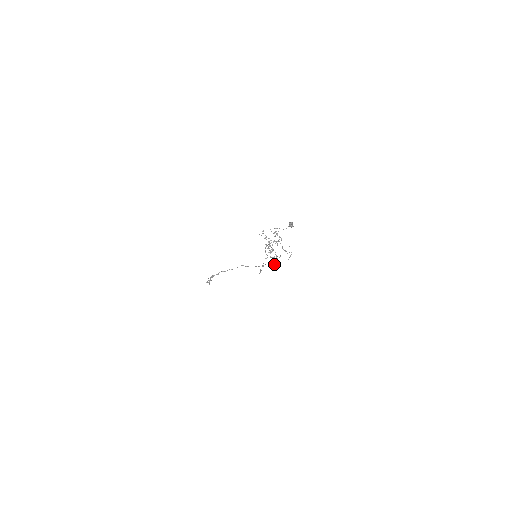
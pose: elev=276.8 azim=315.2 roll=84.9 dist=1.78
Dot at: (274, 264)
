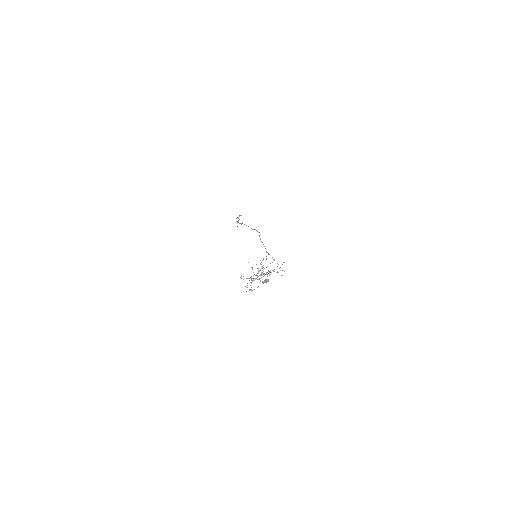
Dot at: occluded
